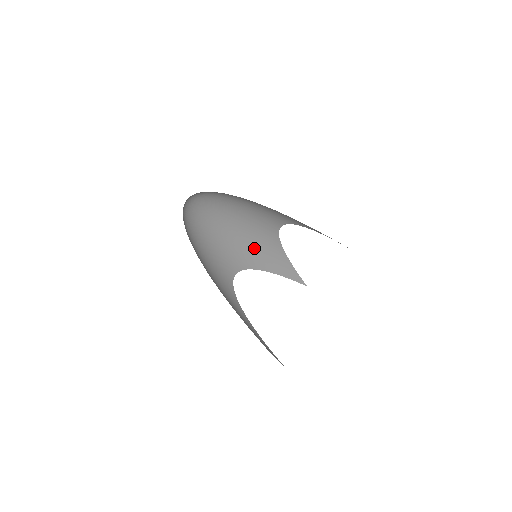
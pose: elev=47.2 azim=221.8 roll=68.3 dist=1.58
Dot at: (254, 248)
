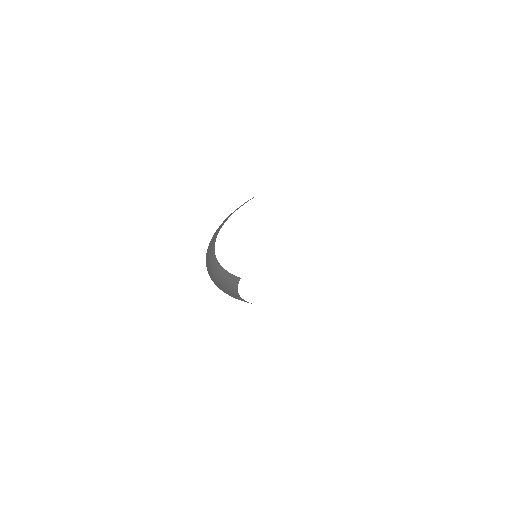
Dot at: occluded
